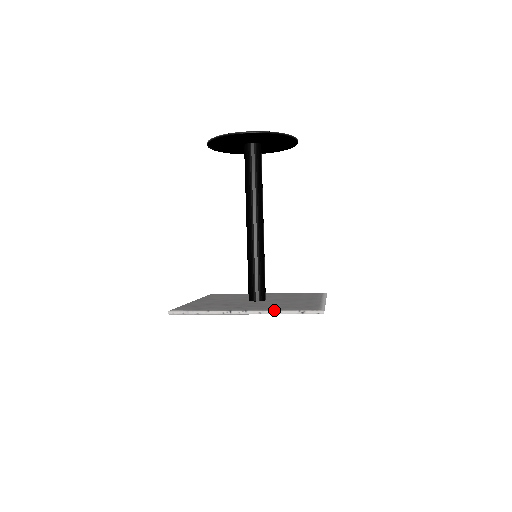
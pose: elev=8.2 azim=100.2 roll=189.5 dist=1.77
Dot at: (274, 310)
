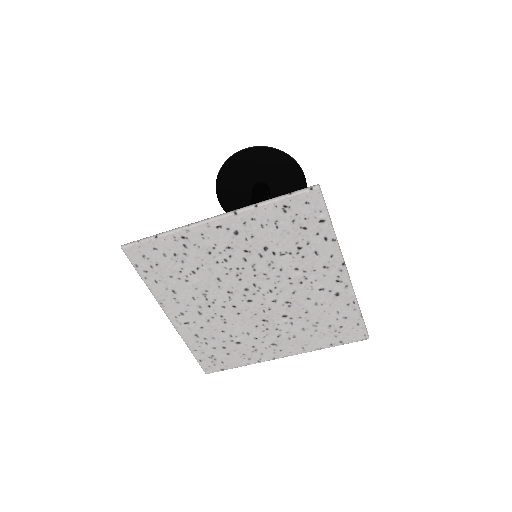
Dot at: (253, 204)
